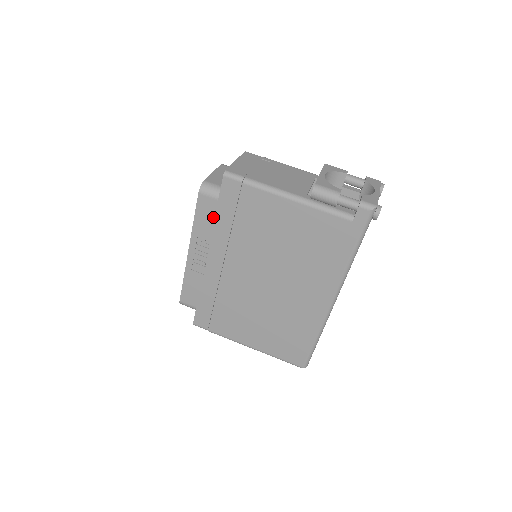
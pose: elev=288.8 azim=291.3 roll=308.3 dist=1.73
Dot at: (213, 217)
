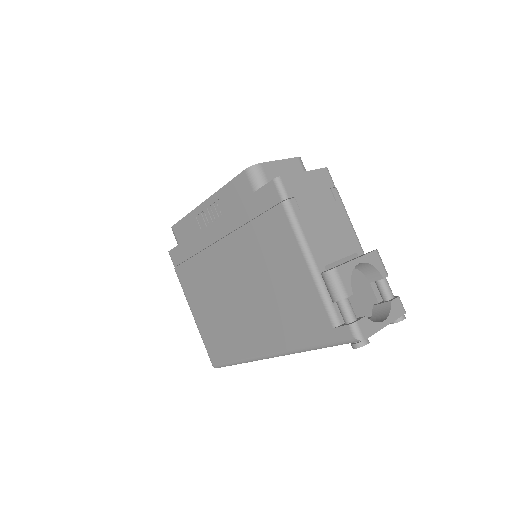
Dot at: (240, 200)
